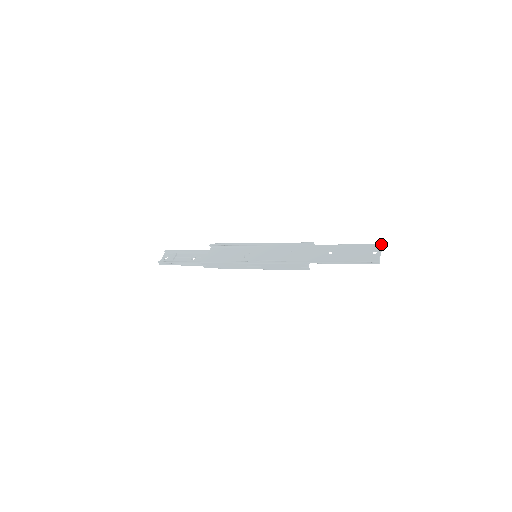
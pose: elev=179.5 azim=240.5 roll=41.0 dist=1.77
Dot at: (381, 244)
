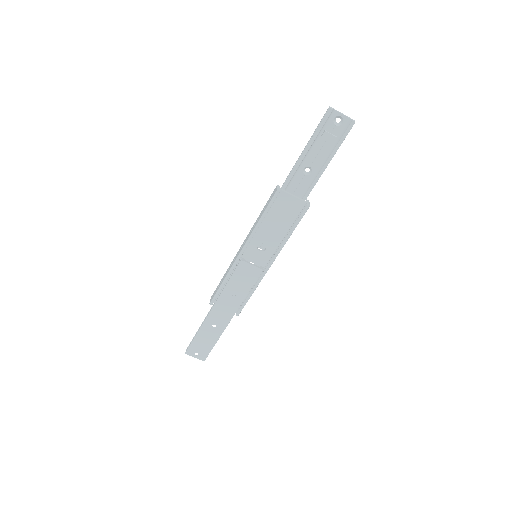
Dot at: (354, 121)
